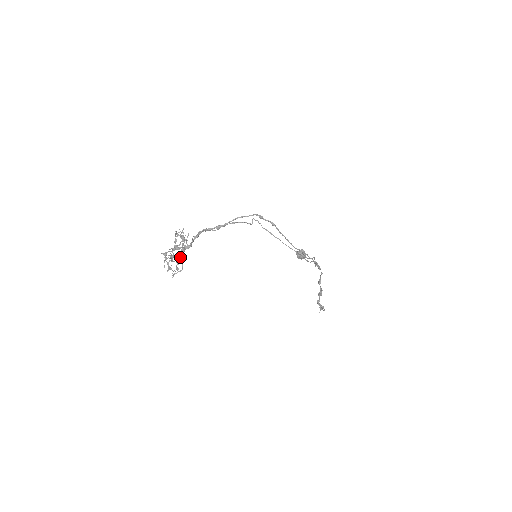
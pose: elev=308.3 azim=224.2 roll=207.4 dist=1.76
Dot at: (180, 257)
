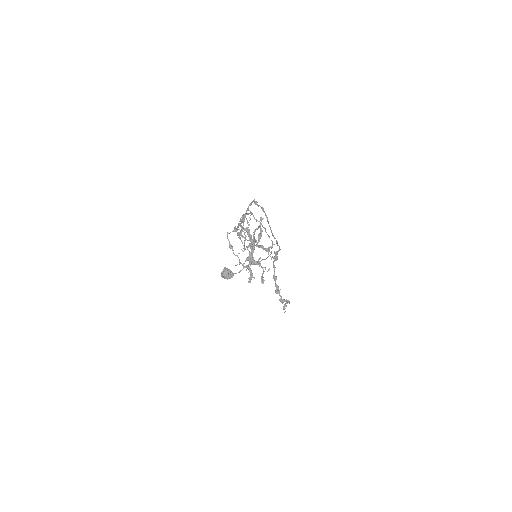
Dot at: (253, 257)
